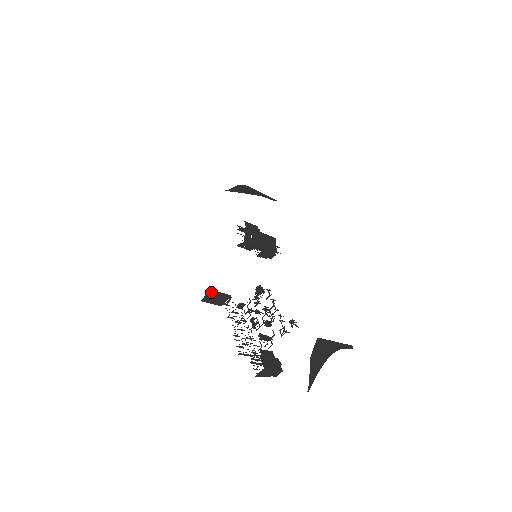
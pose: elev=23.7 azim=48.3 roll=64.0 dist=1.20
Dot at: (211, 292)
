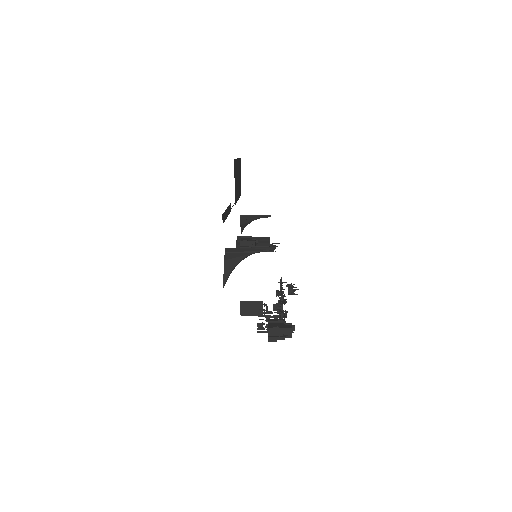
Dot at: (243, 304)
